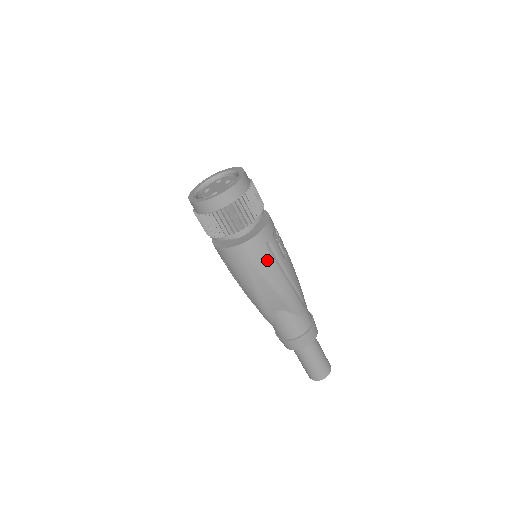
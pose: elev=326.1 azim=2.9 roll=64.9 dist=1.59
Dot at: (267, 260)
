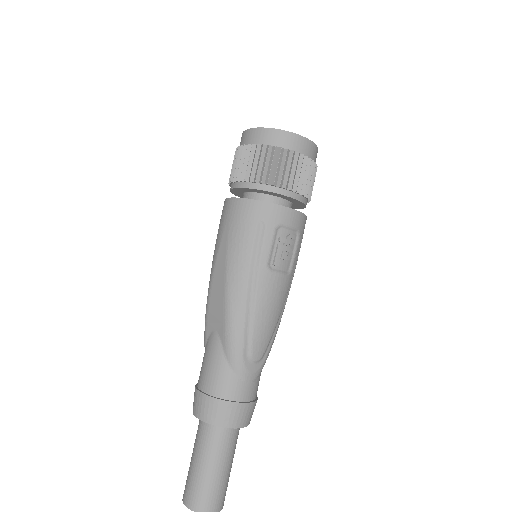
Dot at: (244, 241)
